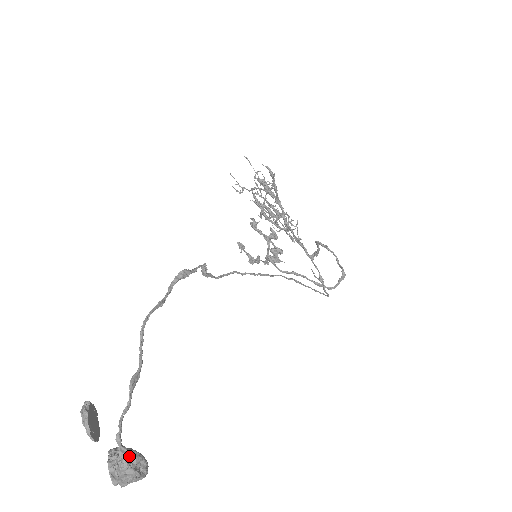
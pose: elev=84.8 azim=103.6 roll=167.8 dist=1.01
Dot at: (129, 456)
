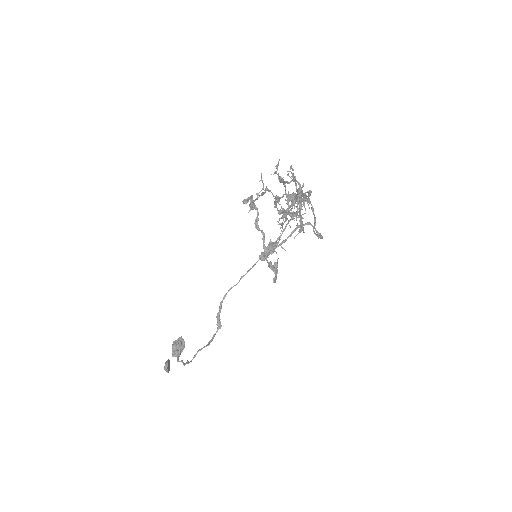
Dot at: occluded
